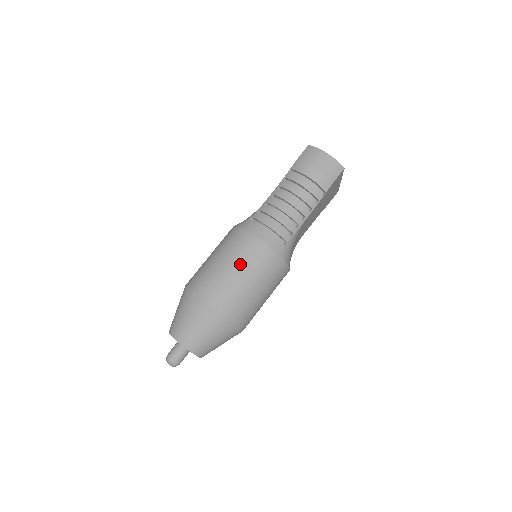
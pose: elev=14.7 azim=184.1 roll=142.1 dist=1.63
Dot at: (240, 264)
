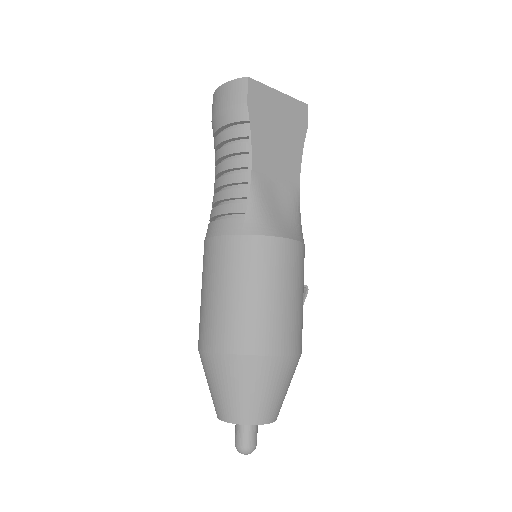
Dot at: (211, 281)
